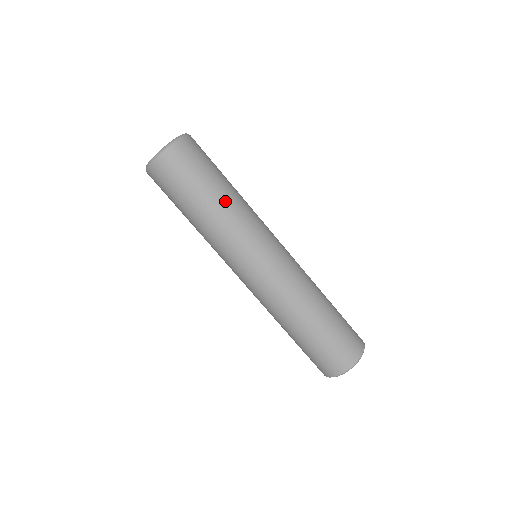
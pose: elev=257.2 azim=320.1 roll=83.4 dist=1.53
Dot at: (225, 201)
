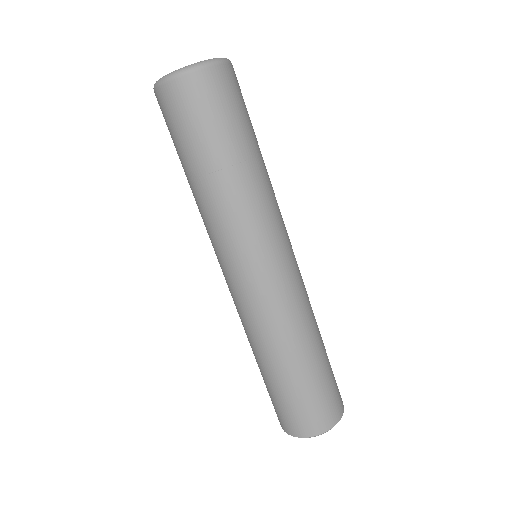
Dot at: (254, 169)
